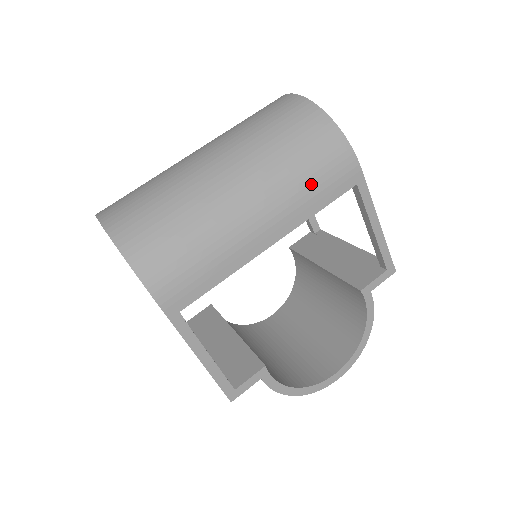
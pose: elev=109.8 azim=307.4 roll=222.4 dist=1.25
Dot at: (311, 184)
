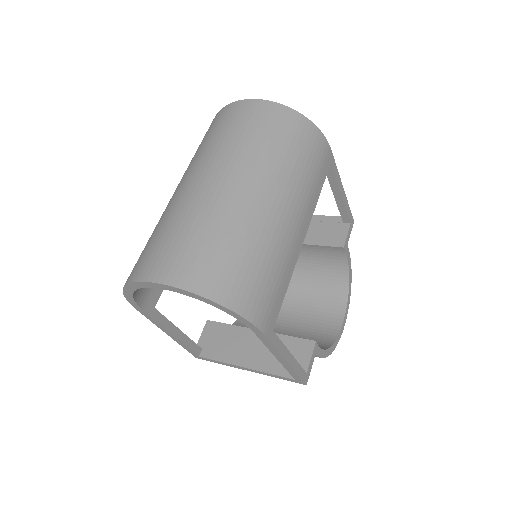
Dot at: (312, 175)
